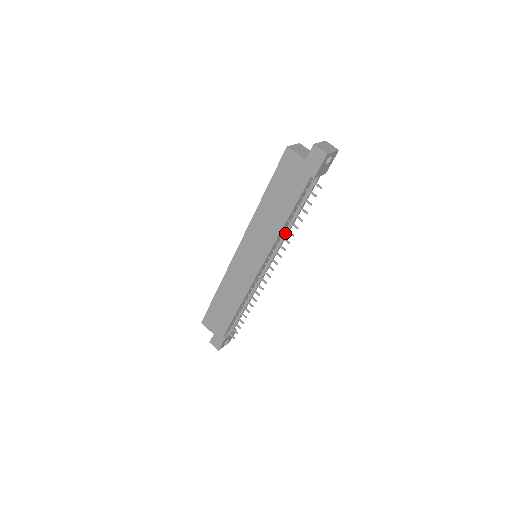
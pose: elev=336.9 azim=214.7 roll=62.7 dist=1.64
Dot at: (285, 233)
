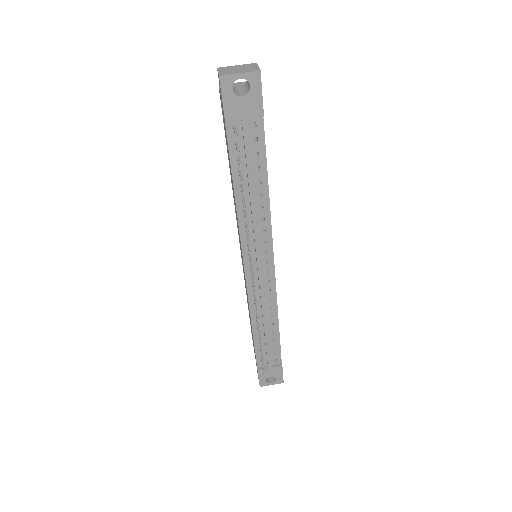
Dot at: (252, 218)
